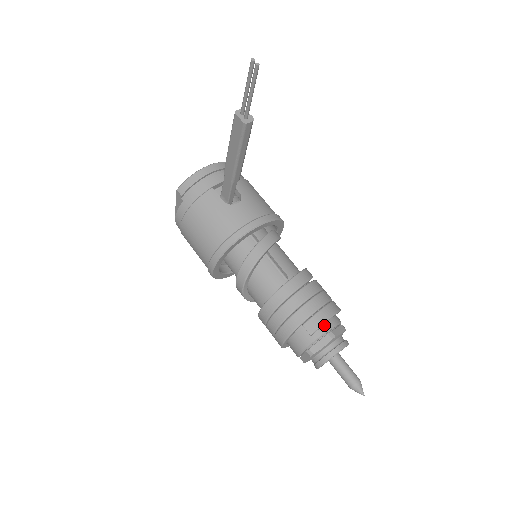
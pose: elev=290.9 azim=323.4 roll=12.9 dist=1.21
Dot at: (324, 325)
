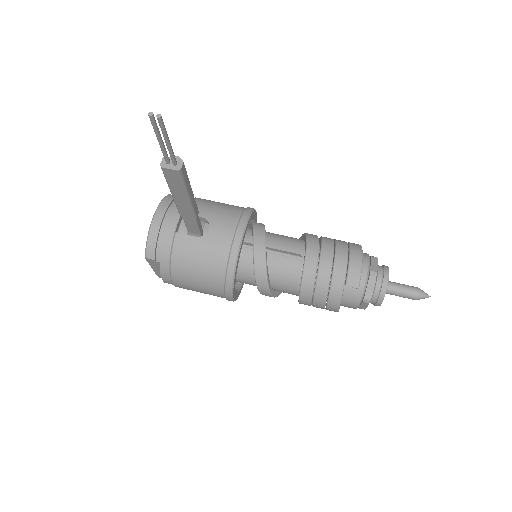
Dot at: (361, 271)
